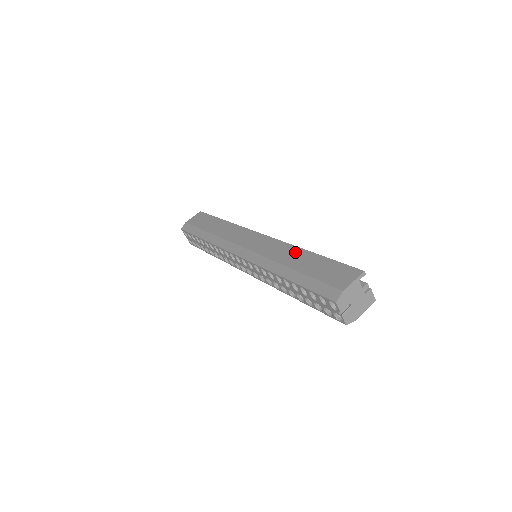
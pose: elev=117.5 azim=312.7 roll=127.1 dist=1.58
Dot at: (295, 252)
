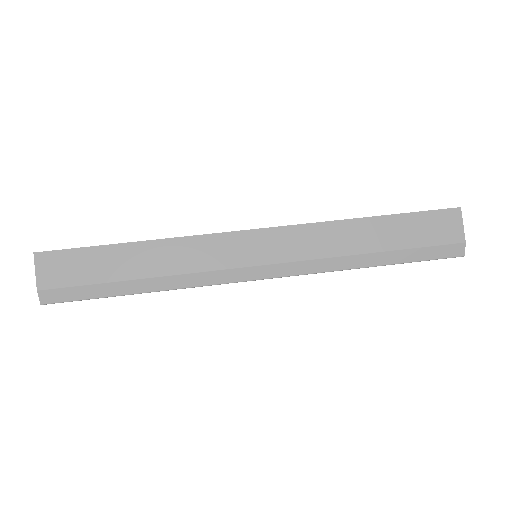
Dot at: (351, 229)
